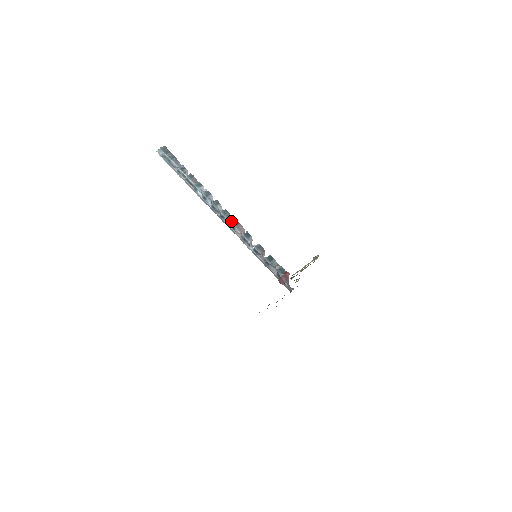
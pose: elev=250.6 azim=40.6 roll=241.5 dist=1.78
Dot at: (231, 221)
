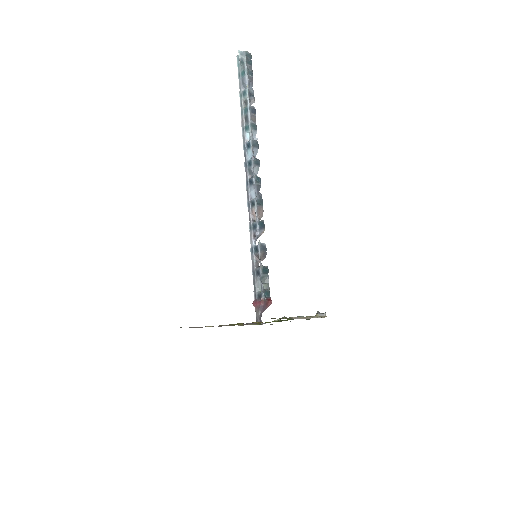
Dot at: (257, 195)
